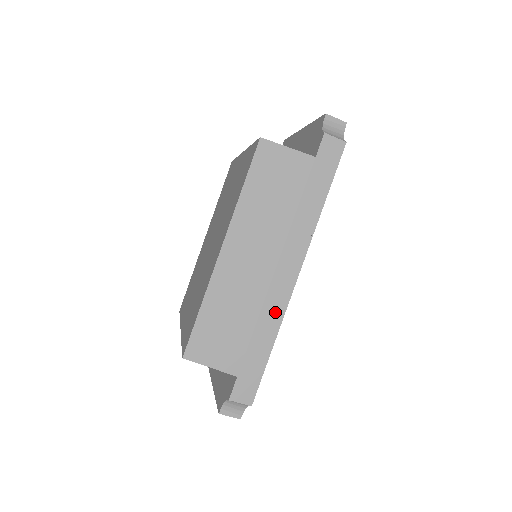
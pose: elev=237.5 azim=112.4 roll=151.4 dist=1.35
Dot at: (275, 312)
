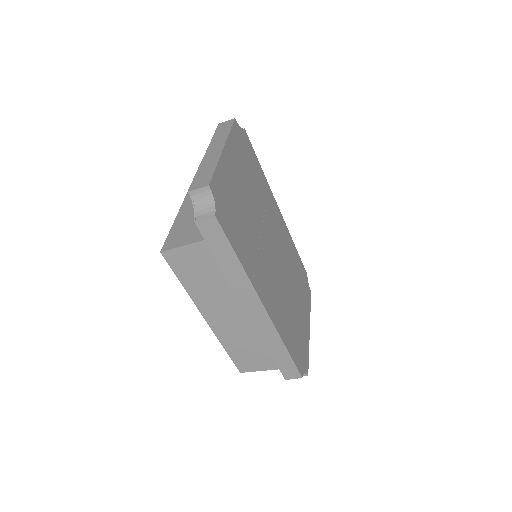
Dot at: (270, 333)
